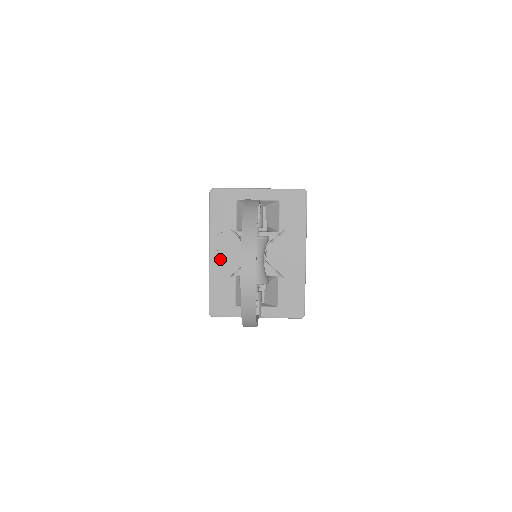
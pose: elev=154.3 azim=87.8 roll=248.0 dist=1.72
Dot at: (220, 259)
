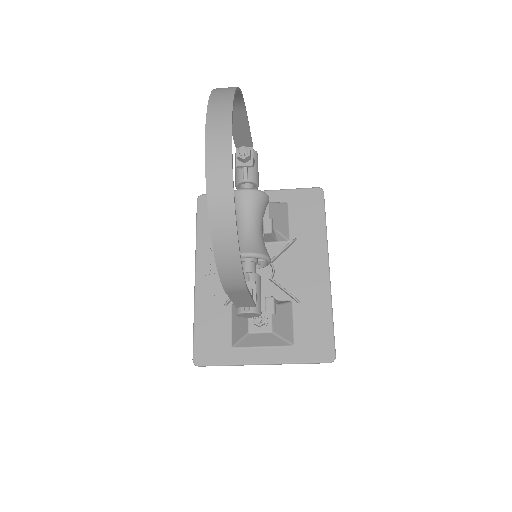
Dot at: (210, 282)
